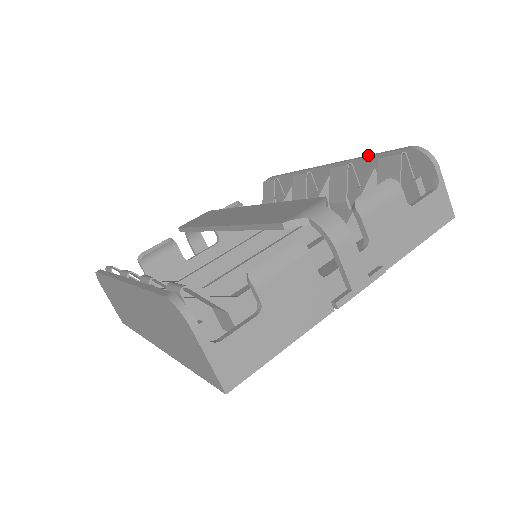
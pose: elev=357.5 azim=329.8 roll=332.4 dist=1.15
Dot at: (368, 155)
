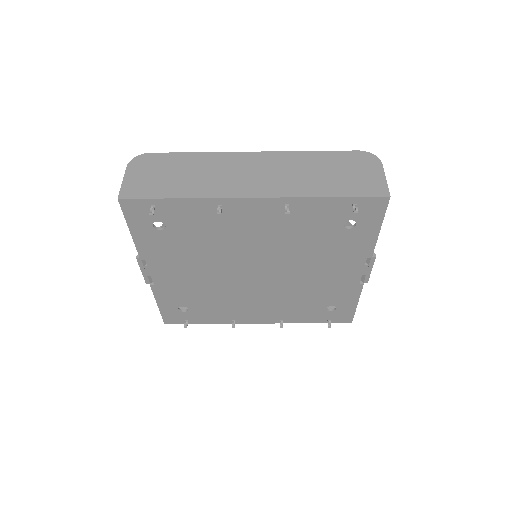
Dot at: occluded
